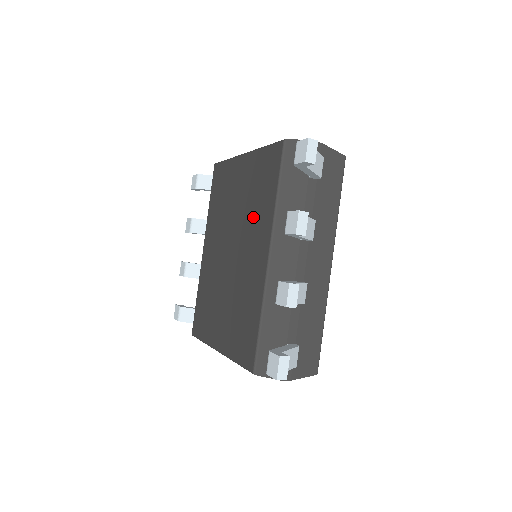
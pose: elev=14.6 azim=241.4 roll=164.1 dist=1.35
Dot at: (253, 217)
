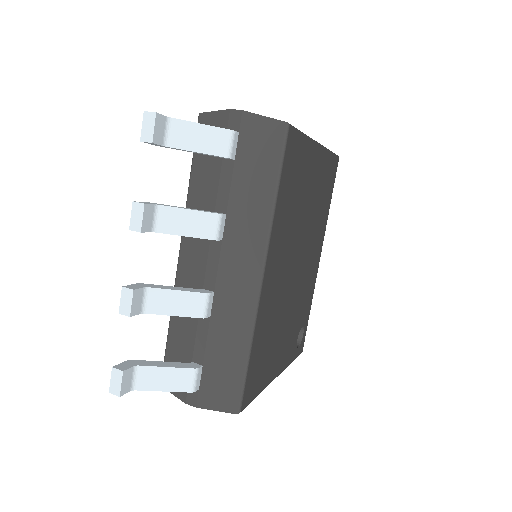
Dot at: occluded
